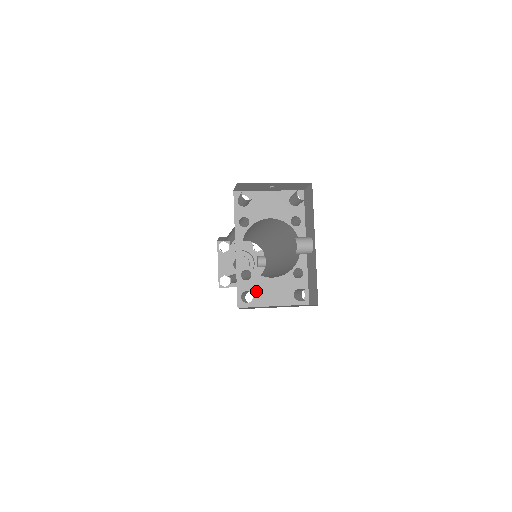
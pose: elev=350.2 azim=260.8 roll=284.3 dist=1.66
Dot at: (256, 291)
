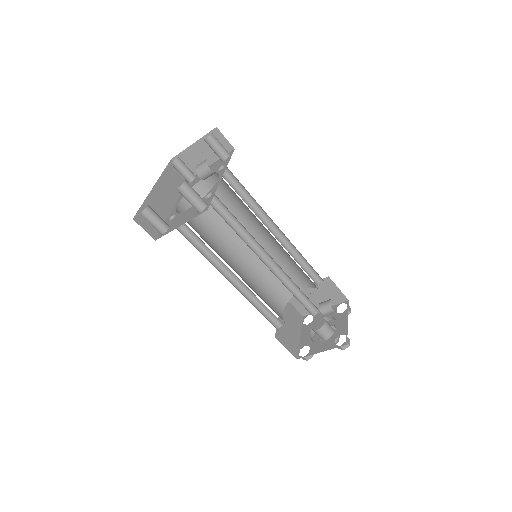
Dot at: (173, 223)
